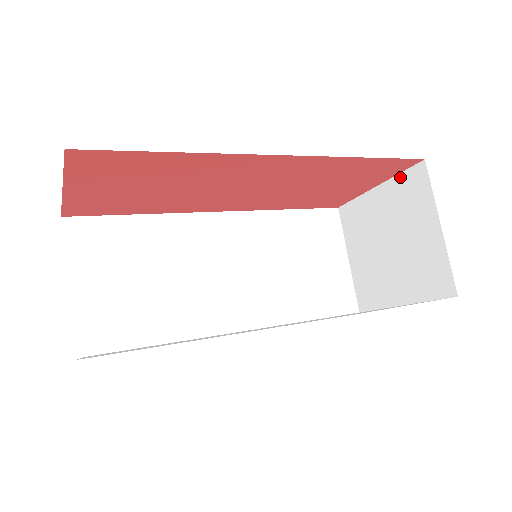
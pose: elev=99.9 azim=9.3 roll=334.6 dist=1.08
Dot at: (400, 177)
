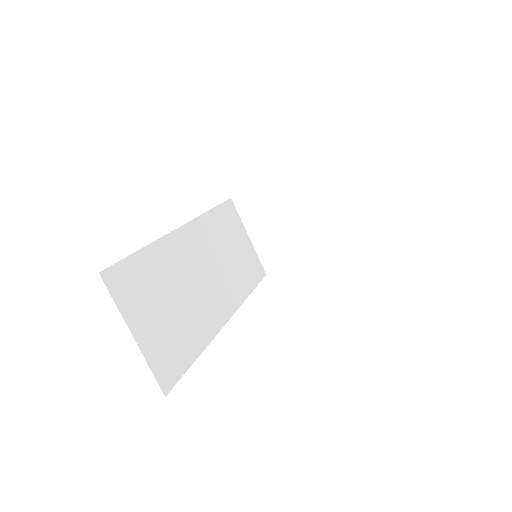
Dot at: (296, 172)
